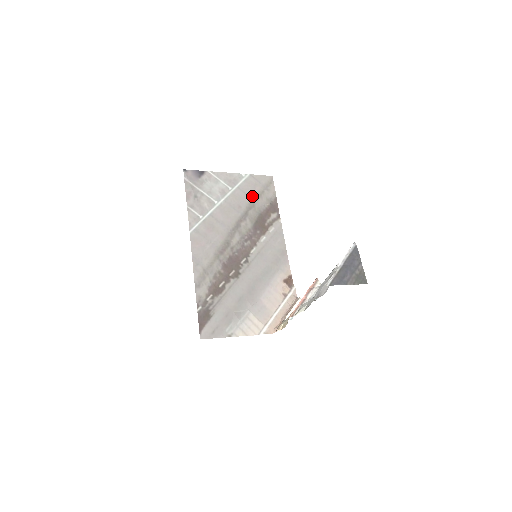
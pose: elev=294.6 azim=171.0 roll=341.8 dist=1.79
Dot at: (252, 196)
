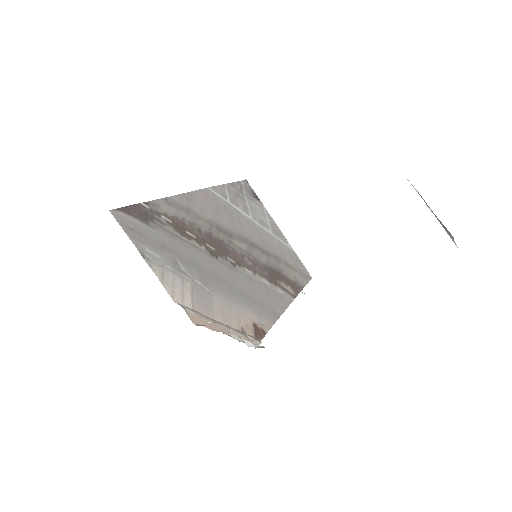
Dot at: (284, 258)
